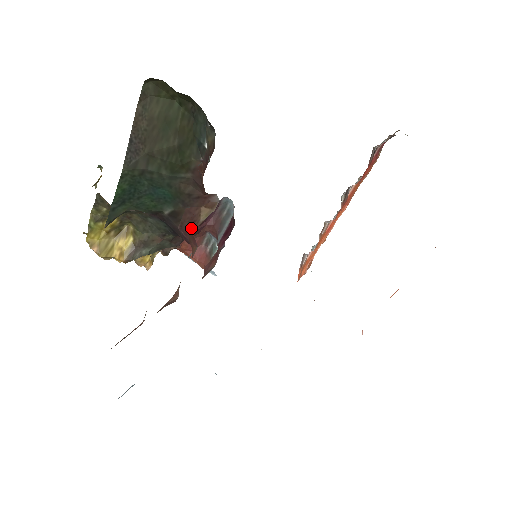
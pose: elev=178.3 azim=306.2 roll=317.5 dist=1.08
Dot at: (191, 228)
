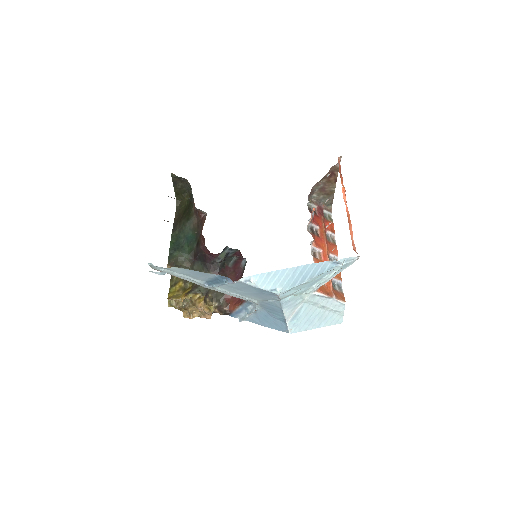
Dot at: (201, 235)
